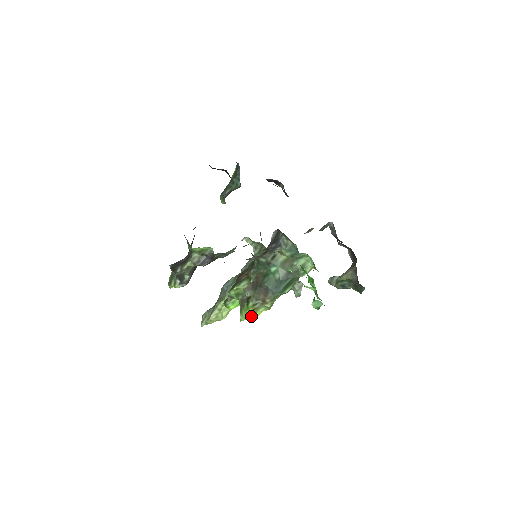
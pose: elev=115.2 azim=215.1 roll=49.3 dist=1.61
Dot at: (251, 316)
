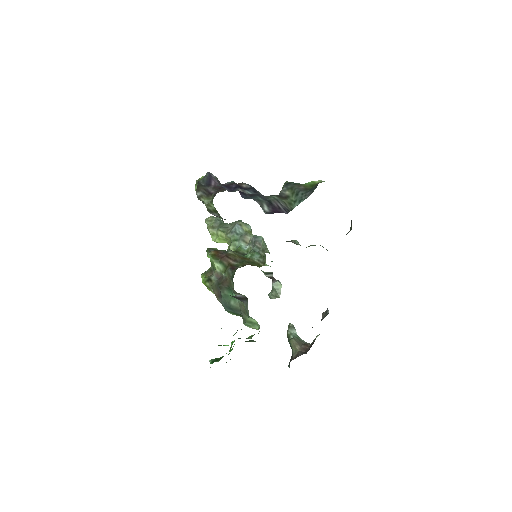
Dot at: occluded
